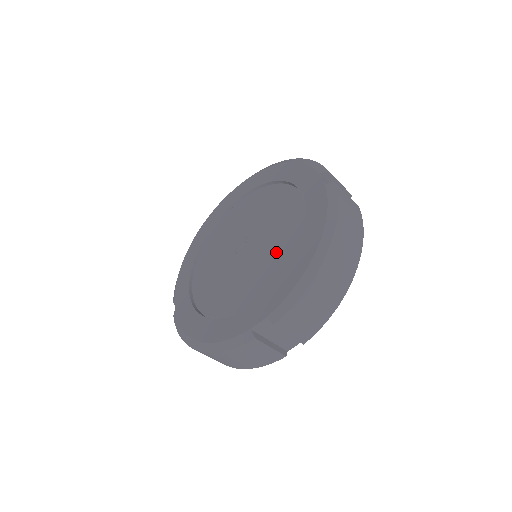
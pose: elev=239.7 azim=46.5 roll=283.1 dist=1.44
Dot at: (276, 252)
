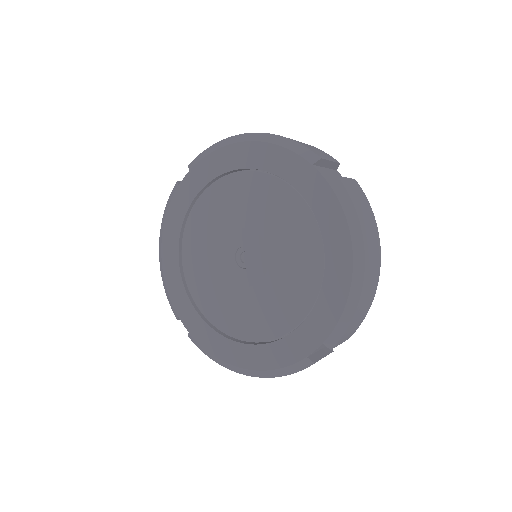
Dot at: (296, 268)
